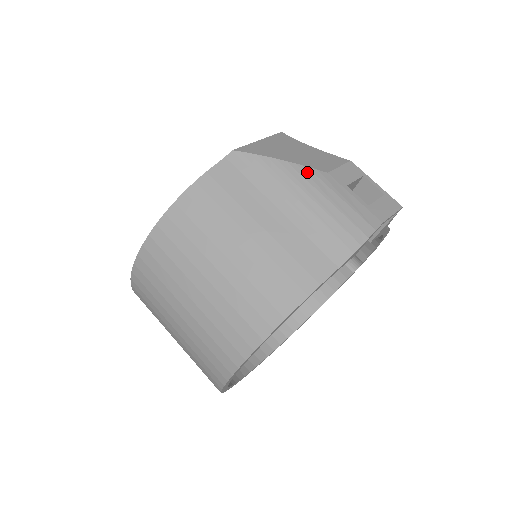
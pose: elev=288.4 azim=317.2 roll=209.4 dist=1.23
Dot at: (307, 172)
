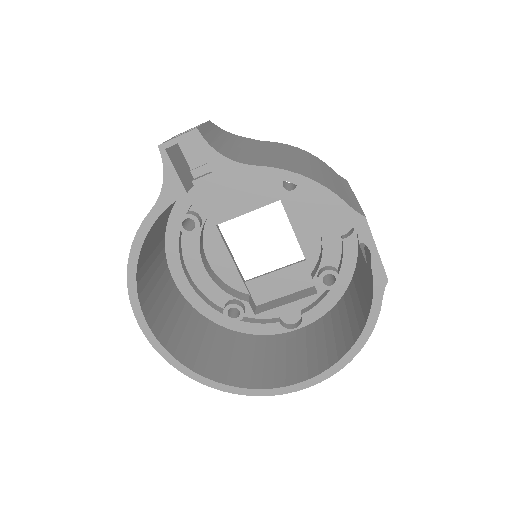
Dot at: occluded
